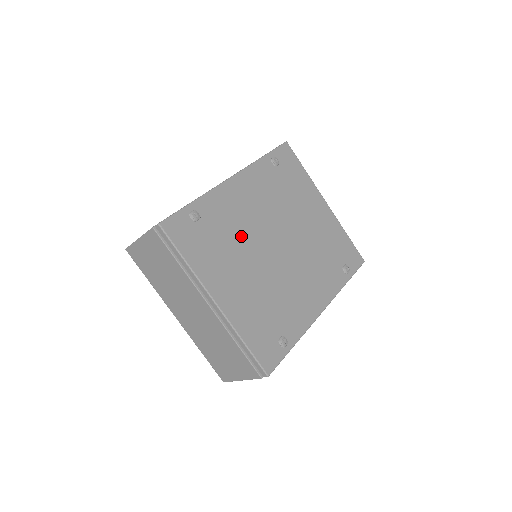
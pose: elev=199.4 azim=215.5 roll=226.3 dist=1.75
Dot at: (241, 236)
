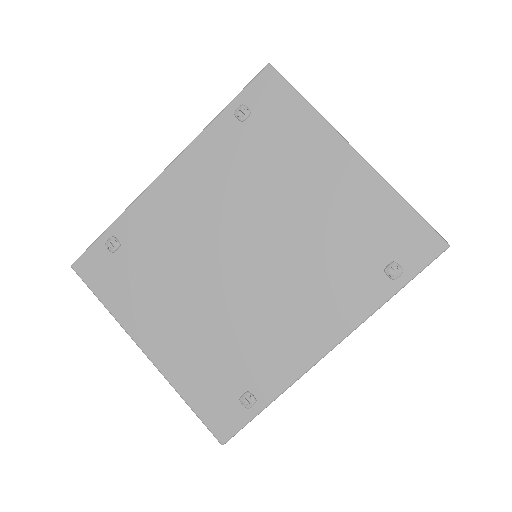
Dot at: (180, 256)
